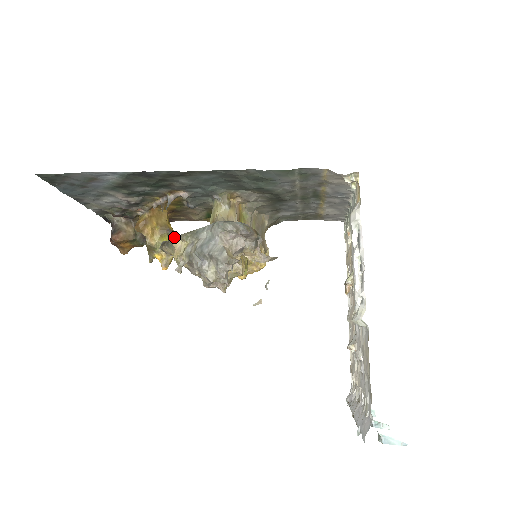
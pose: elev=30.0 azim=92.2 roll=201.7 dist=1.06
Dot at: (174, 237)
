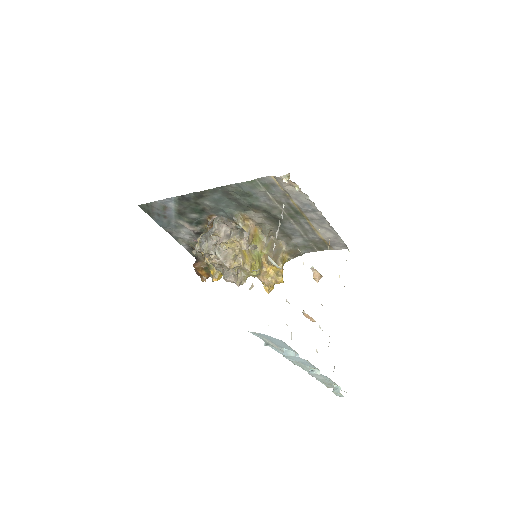
Dot at: (199, 237)
